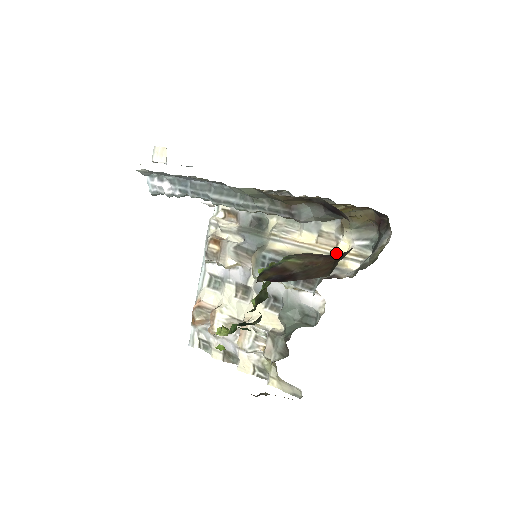
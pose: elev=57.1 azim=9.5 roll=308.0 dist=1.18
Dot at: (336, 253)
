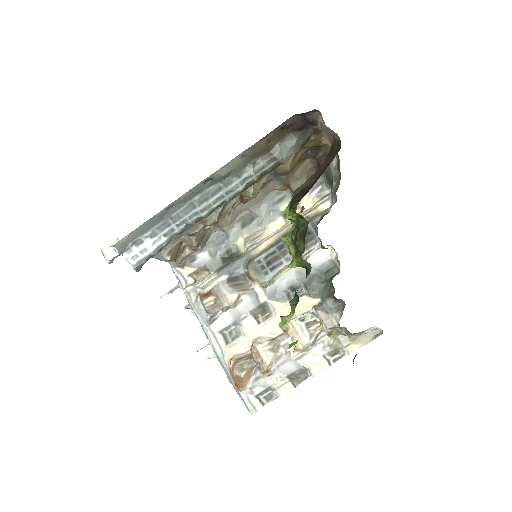
Dot at: (307, 211)
